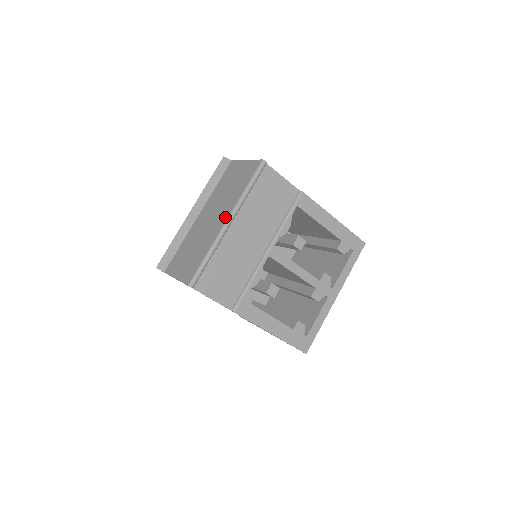
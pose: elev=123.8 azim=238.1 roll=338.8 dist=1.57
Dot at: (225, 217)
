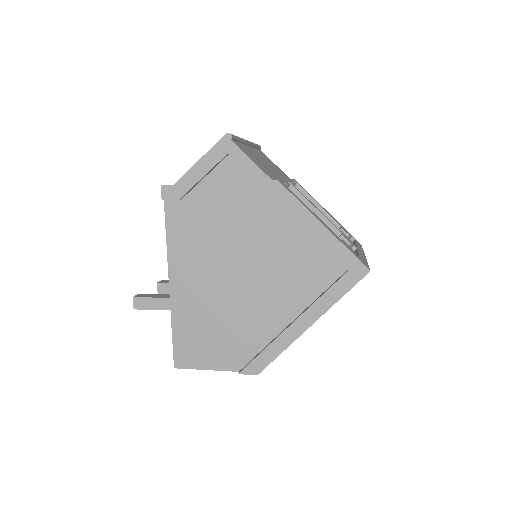
Dot at: occluded
